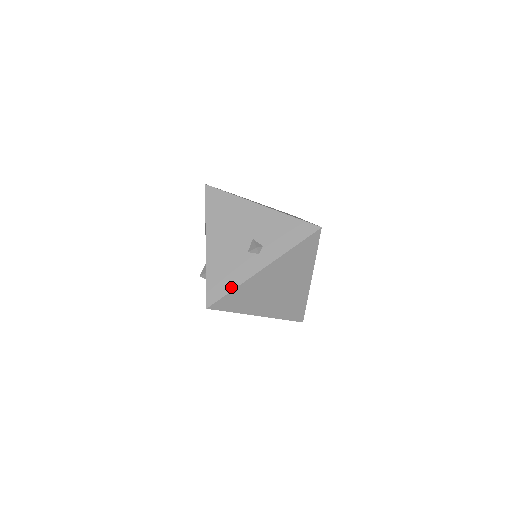
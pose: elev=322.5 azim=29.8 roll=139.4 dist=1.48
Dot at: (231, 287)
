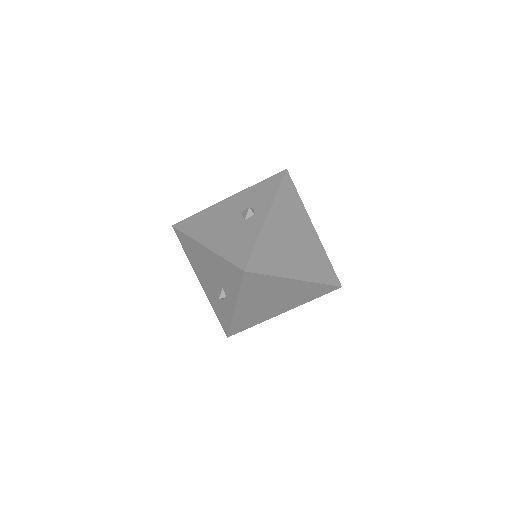
Dot at: (252, 244)
